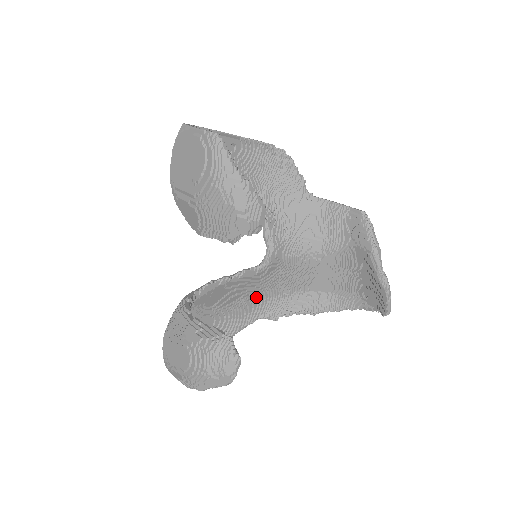
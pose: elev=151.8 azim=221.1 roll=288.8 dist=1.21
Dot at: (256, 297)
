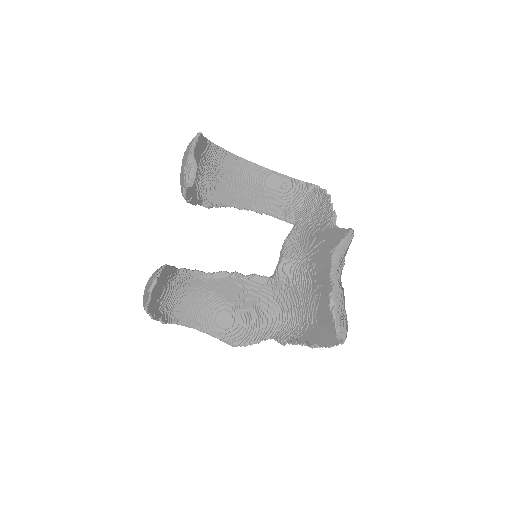
Dot at: (271, 313)
